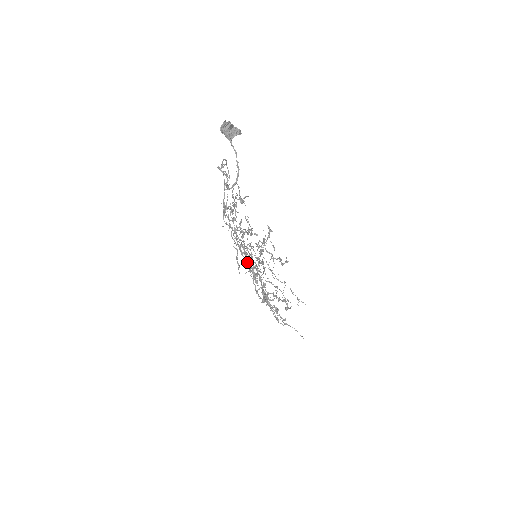
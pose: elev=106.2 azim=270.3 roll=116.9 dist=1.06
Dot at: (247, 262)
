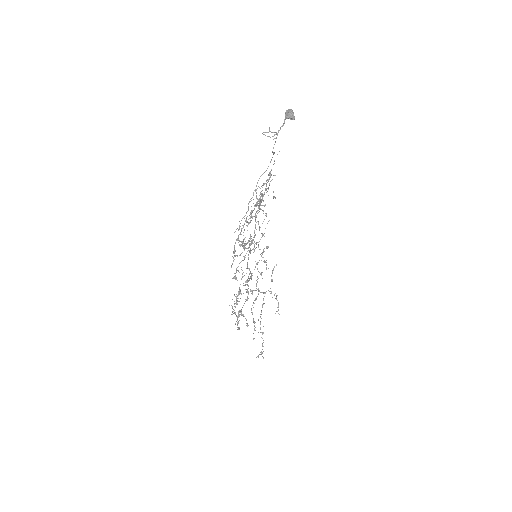
Dot at: (247, 251)
